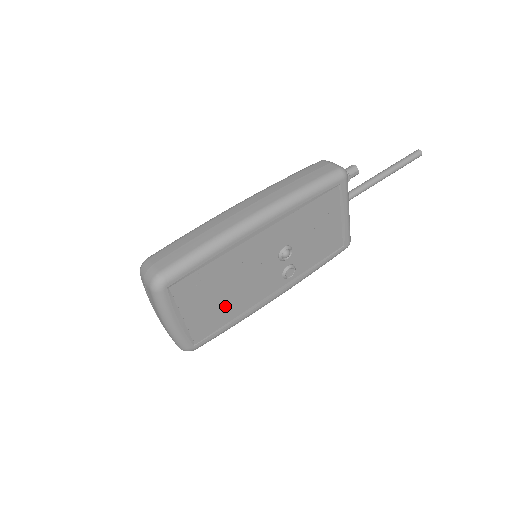
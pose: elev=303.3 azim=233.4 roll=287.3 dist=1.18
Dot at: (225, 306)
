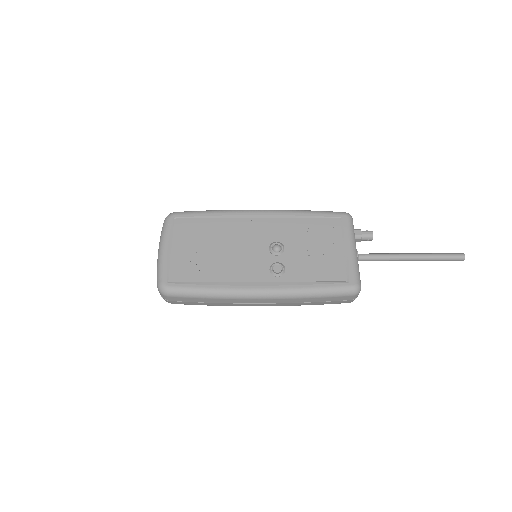
Dot at: (208, 263)
